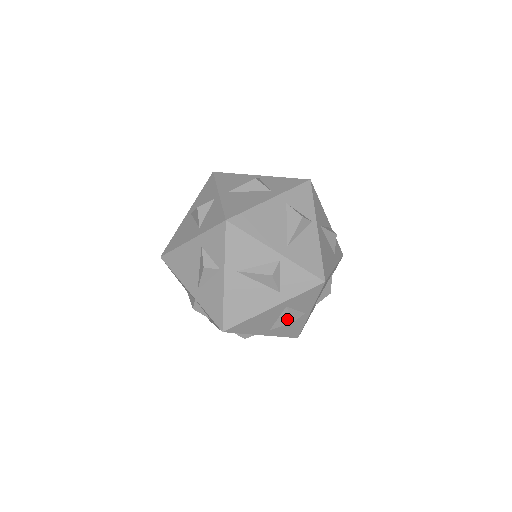
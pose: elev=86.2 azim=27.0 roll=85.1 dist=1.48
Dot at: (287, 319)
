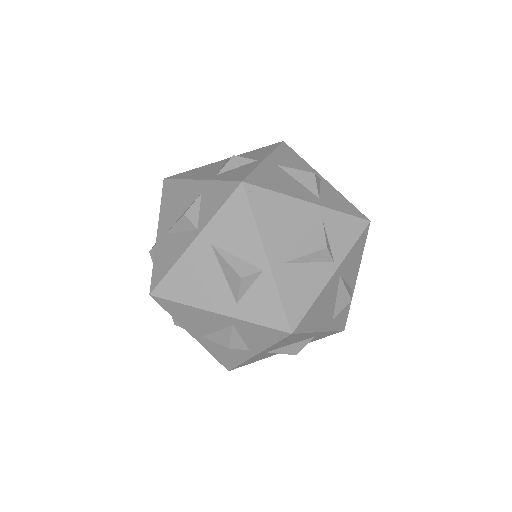
Dot at: (225, 339)
